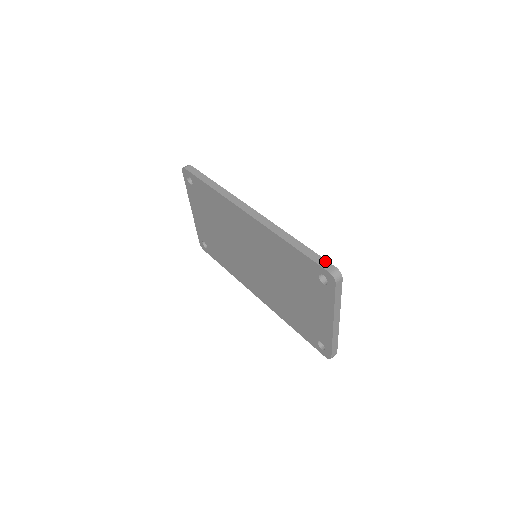
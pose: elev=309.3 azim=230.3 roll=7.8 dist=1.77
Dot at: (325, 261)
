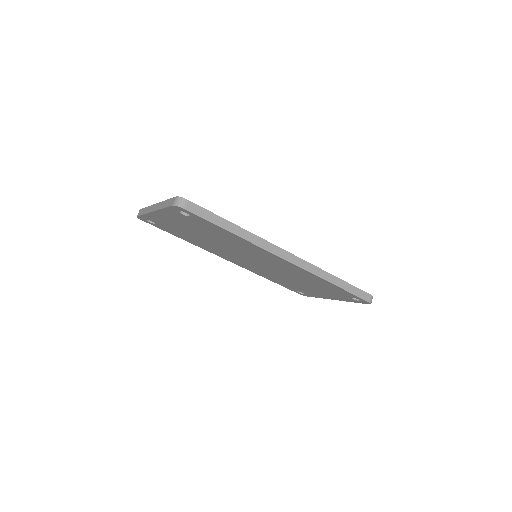
Dot at: (364, 293)
